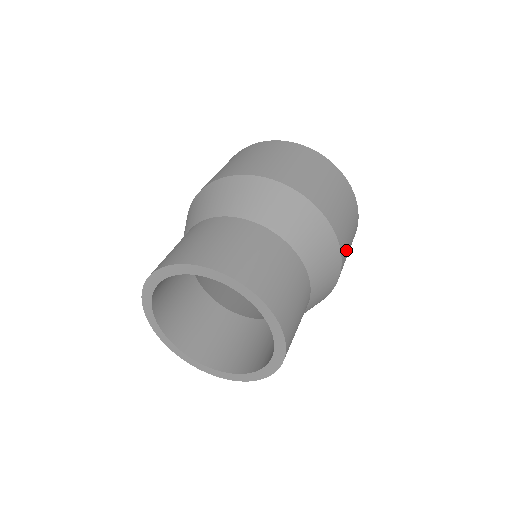
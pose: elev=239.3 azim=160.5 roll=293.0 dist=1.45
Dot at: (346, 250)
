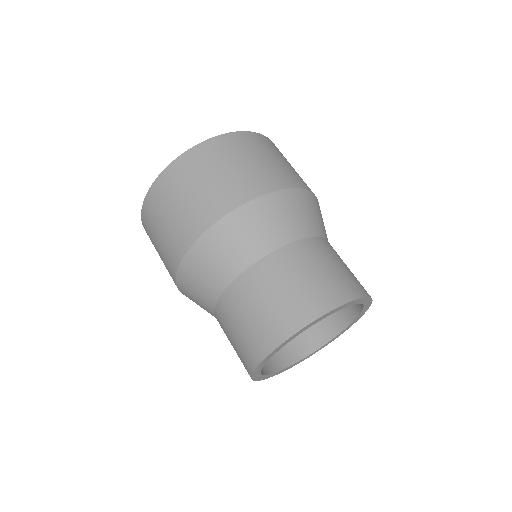
Dot at: occluded
